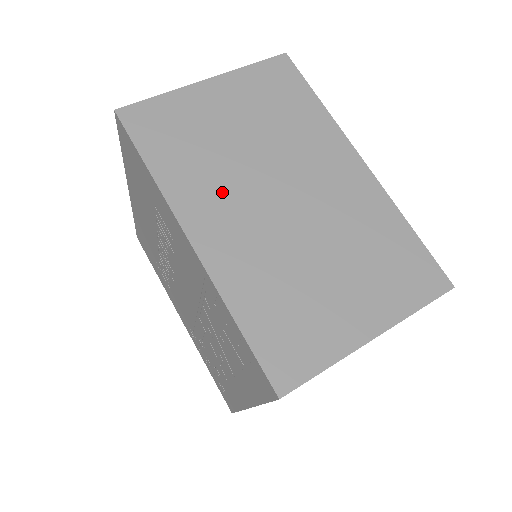
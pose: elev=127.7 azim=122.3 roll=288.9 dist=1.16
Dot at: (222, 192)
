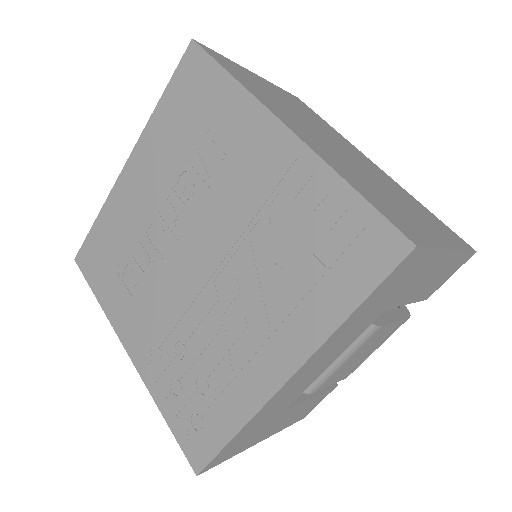
Dot at: (294, 119)
